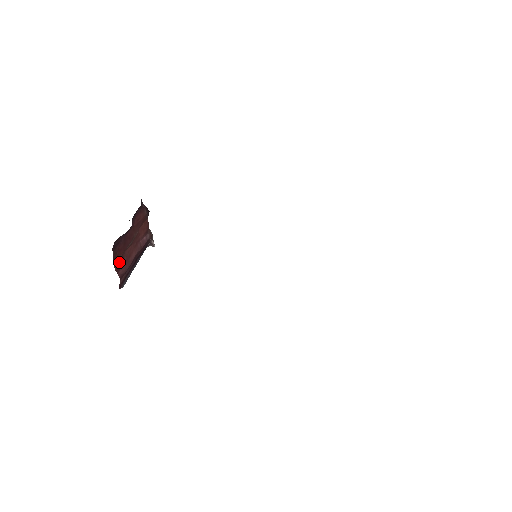
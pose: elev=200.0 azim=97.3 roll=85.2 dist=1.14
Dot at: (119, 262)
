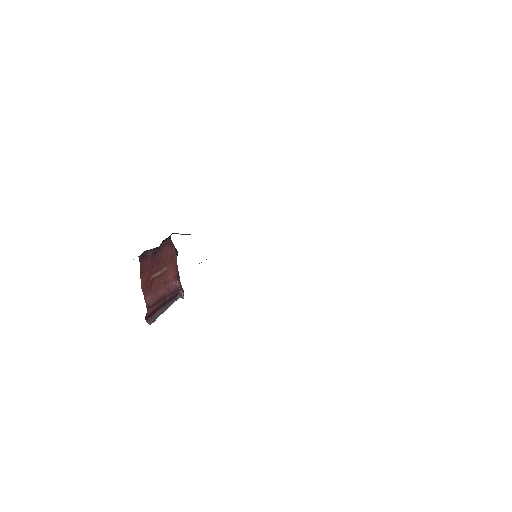
Dot at: (146, 282)
